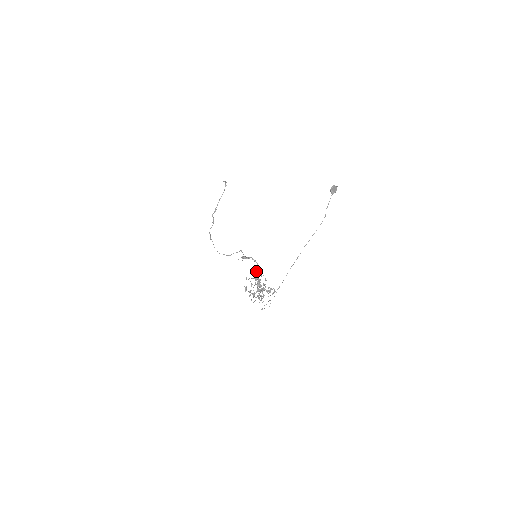
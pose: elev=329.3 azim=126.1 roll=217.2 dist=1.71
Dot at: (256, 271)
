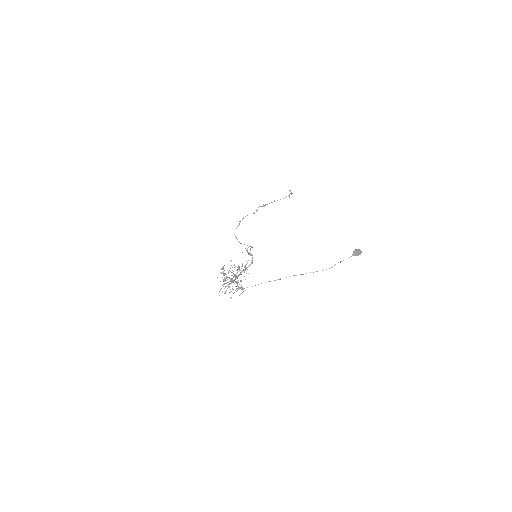
Dot at: occluded
